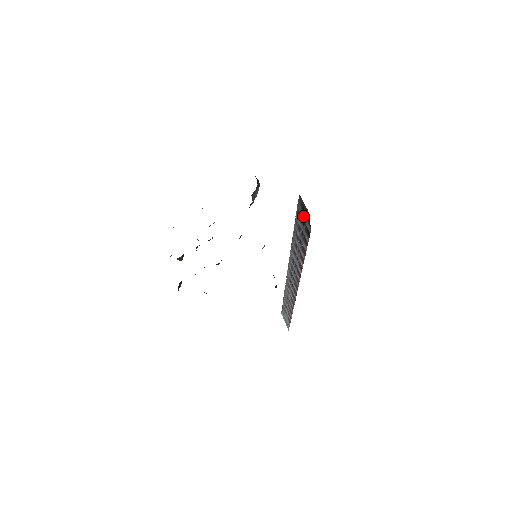
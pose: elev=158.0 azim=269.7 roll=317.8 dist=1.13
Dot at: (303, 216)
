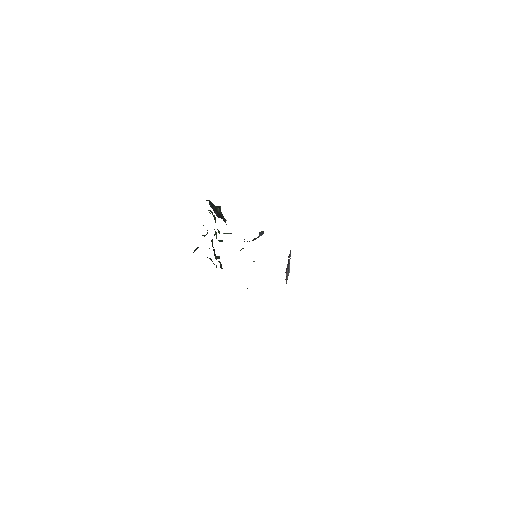
Dot at: (288, 260)
